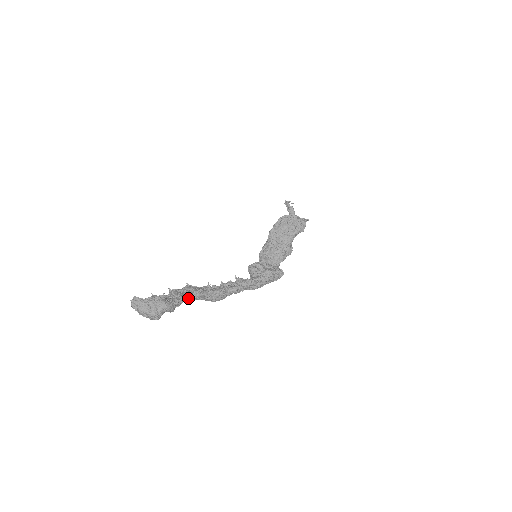
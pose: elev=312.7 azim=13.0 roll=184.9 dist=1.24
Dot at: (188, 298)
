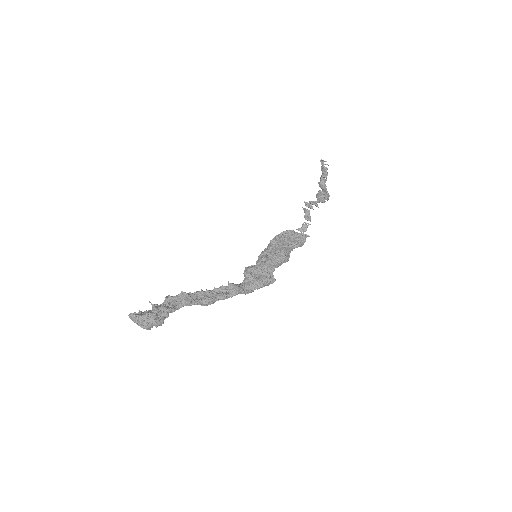
Dot at: (179, 308)
